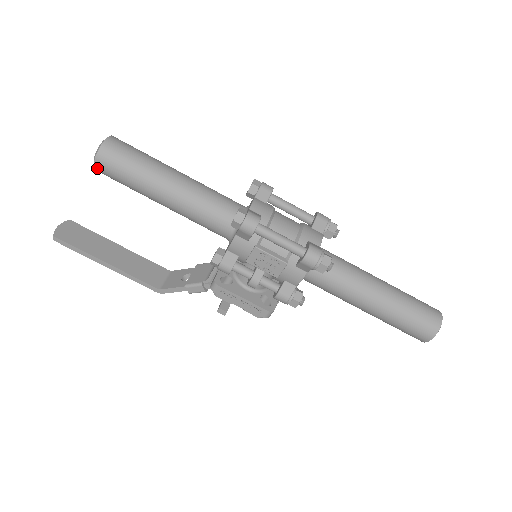
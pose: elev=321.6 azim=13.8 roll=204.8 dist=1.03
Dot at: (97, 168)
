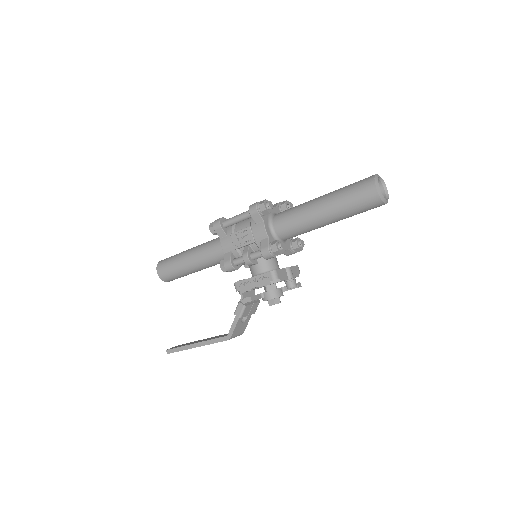
Dot at: (160, 276)
